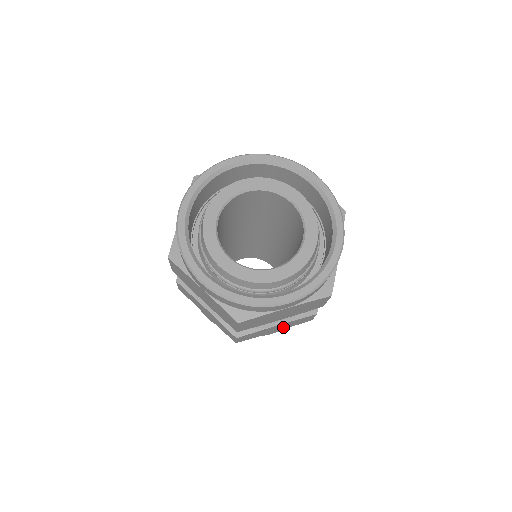
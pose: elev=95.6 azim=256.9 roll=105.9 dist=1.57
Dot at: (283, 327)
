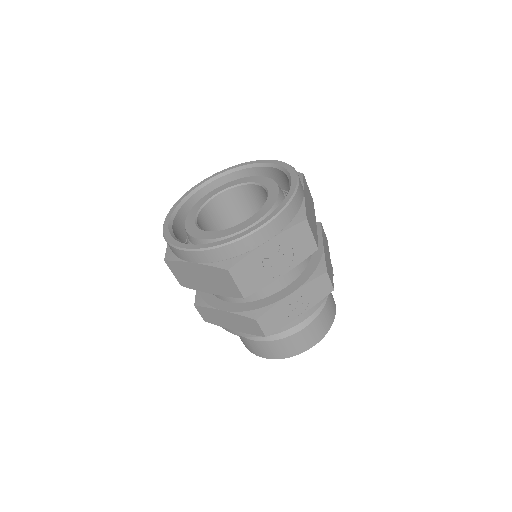
Dot at: (237, 325)
